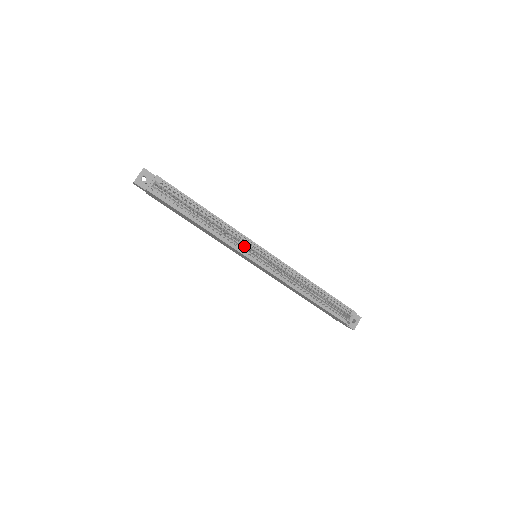
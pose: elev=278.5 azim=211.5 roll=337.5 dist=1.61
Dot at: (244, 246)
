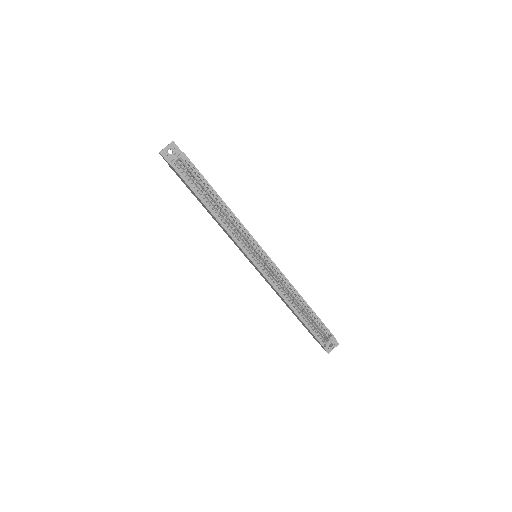
Dot at: occluded
